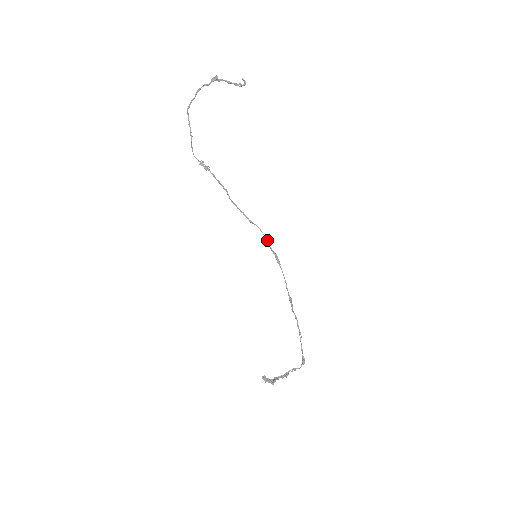
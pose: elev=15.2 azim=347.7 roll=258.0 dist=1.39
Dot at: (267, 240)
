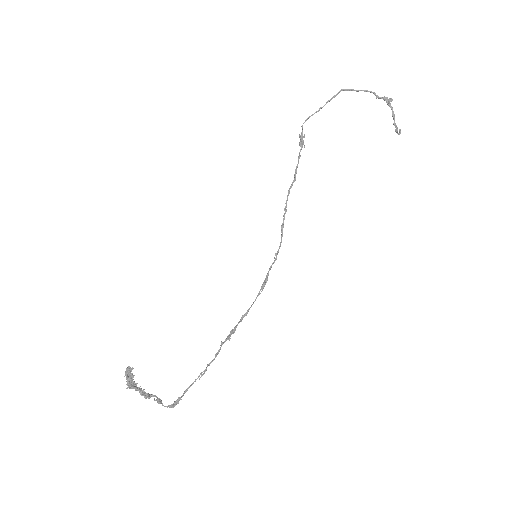
Dot at: (276, 258)
